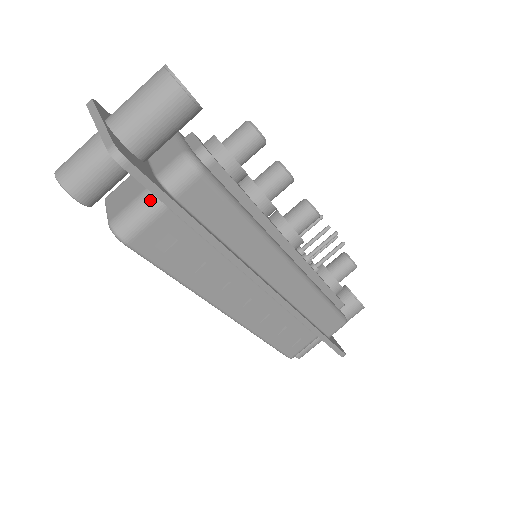
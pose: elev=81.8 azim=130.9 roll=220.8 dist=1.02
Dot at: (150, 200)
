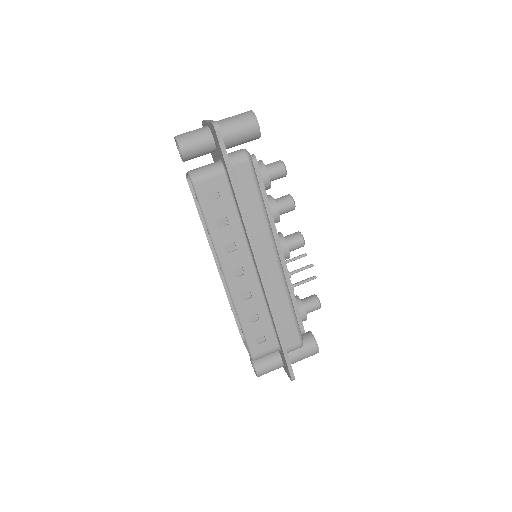
Dot at: (216, 166)
